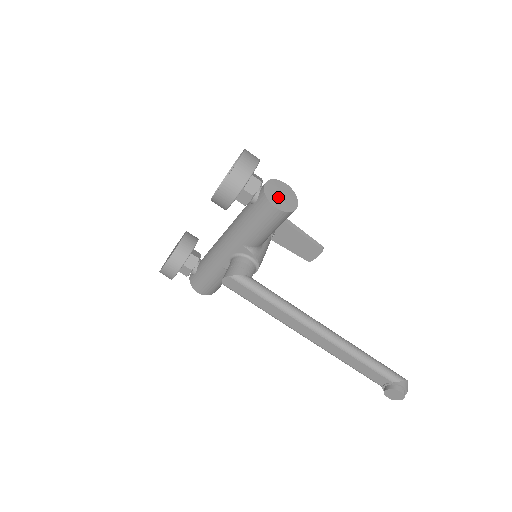
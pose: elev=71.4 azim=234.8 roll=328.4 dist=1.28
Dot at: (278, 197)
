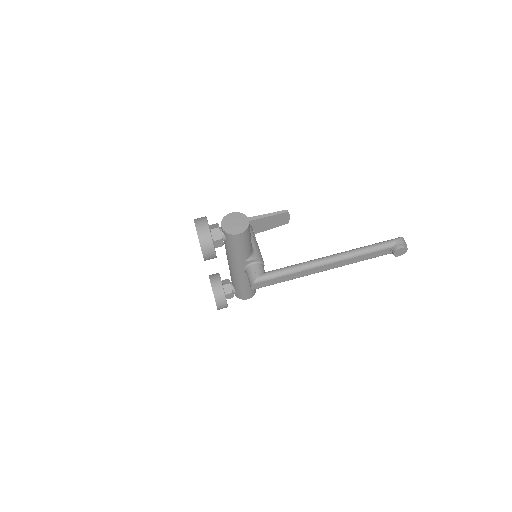
Dot at: (234, 226)
